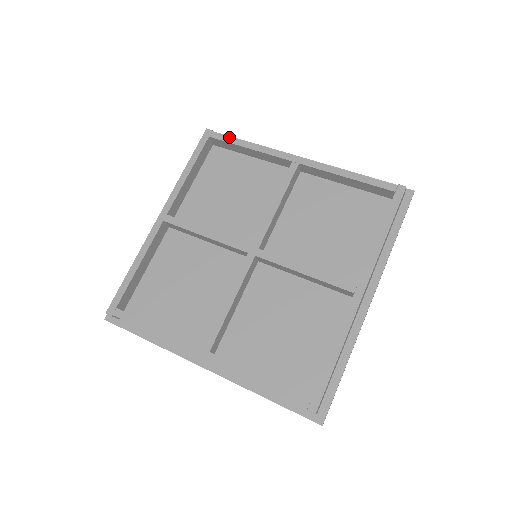
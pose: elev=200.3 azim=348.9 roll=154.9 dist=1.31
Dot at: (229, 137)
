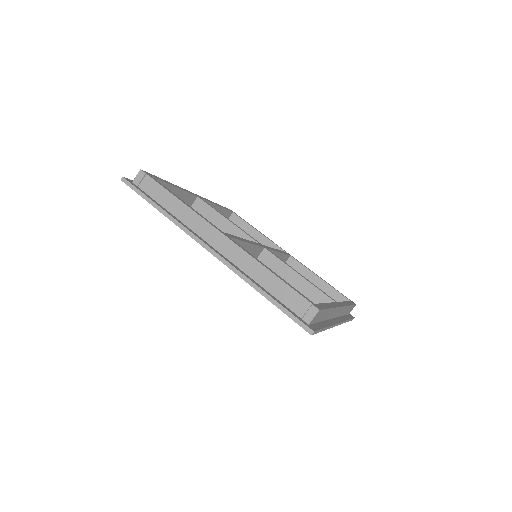
Dot at: occluded
